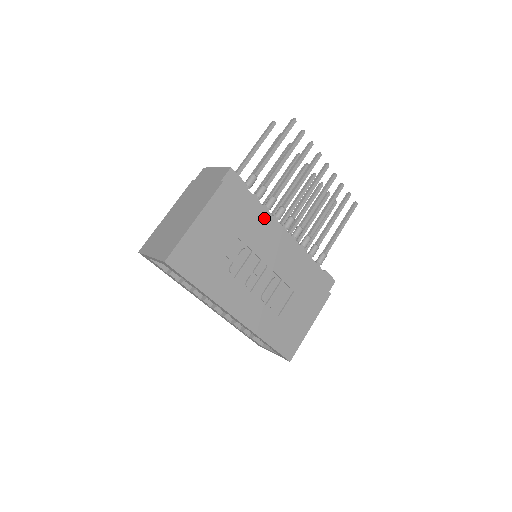
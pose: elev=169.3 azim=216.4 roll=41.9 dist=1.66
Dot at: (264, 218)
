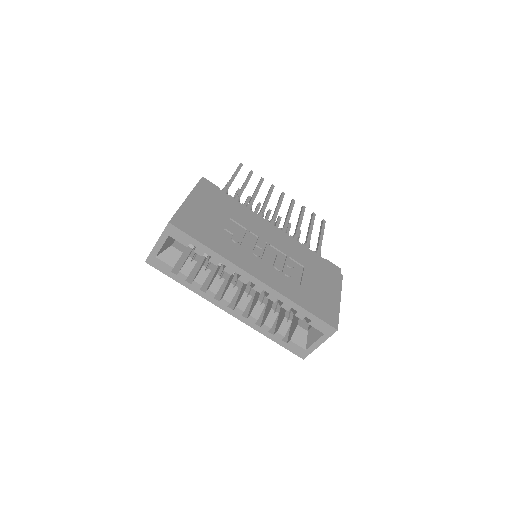
Dot at: occluded
